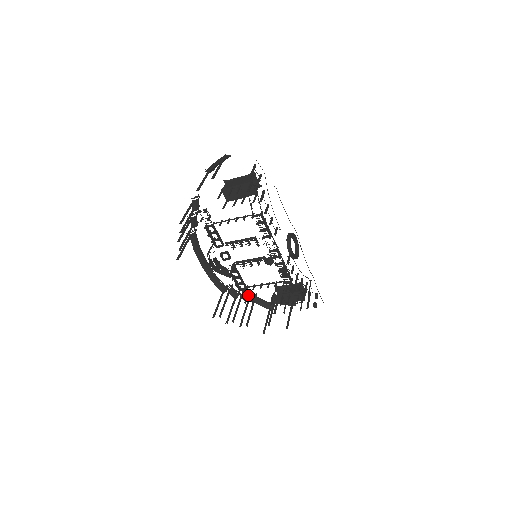
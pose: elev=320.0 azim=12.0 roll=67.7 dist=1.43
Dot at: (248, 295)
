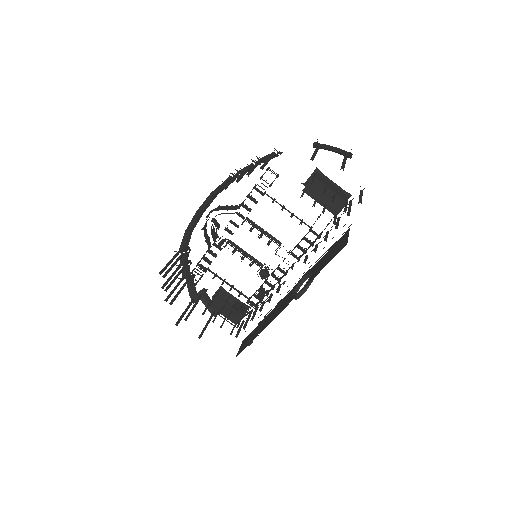
Dot at: occluded
